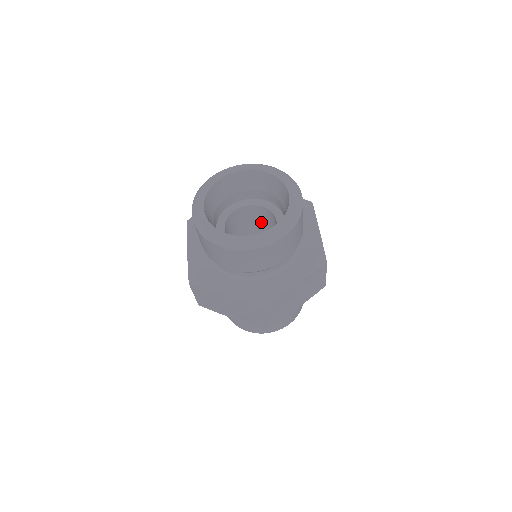
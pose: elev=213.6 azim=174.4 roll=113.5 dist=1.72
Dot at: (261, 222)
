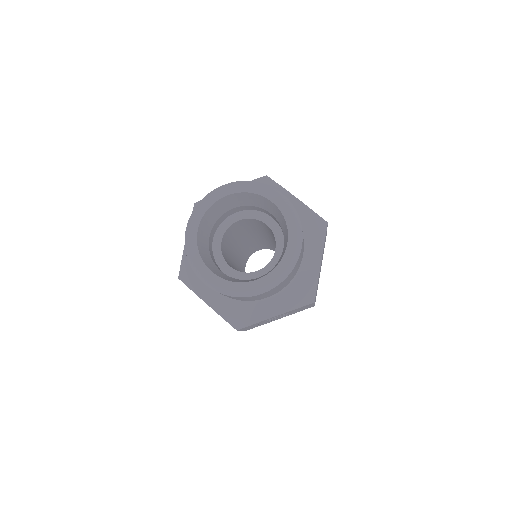
Dot at: (242, 228)
